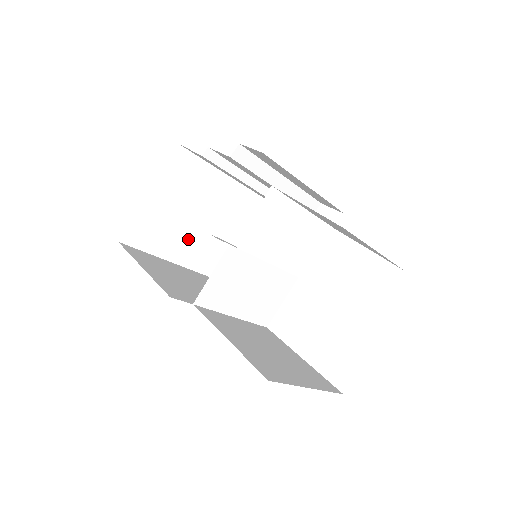
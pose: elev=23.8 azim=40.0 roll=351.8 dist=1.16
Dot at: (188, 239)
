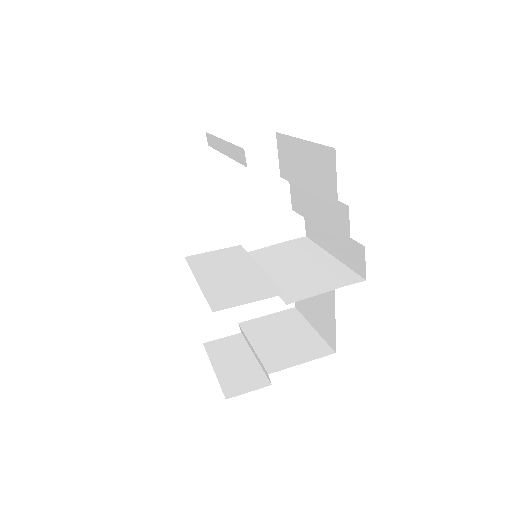
Dot at: occluded
